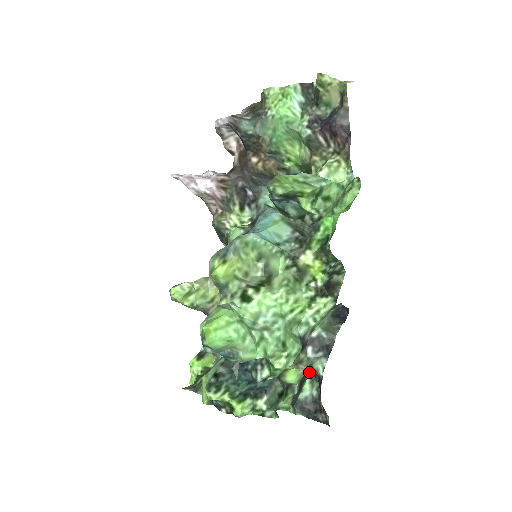
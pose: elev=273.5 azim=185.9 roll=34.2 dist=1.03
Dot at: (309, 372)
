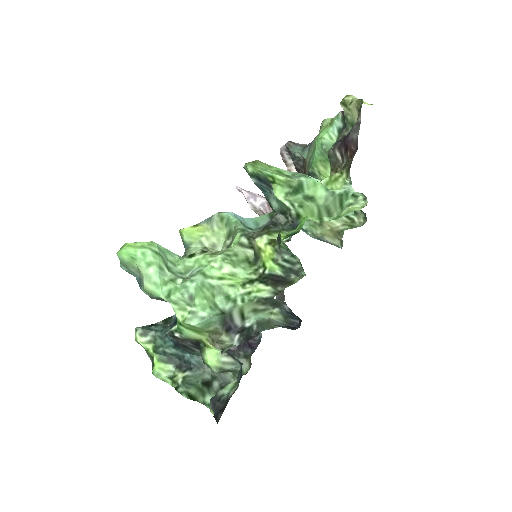
Dot at: (239, 372)
